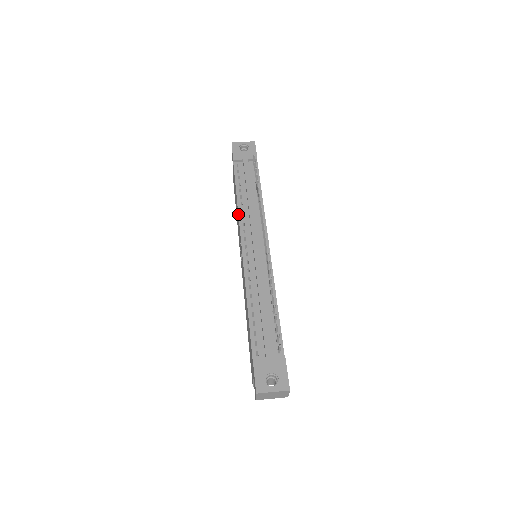
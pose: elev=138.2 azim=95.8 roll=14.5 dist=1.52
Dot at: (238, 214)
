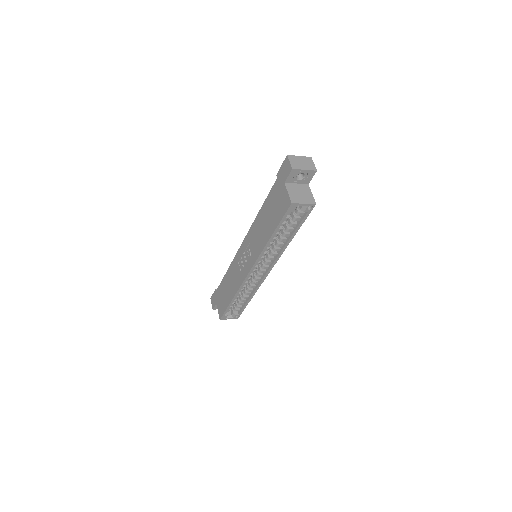
Dot at: (231, 262)
